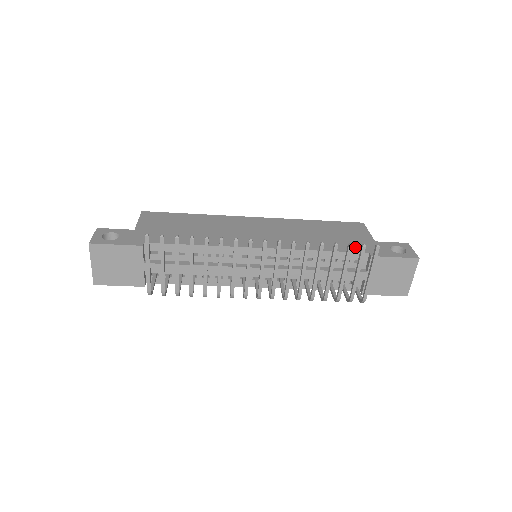
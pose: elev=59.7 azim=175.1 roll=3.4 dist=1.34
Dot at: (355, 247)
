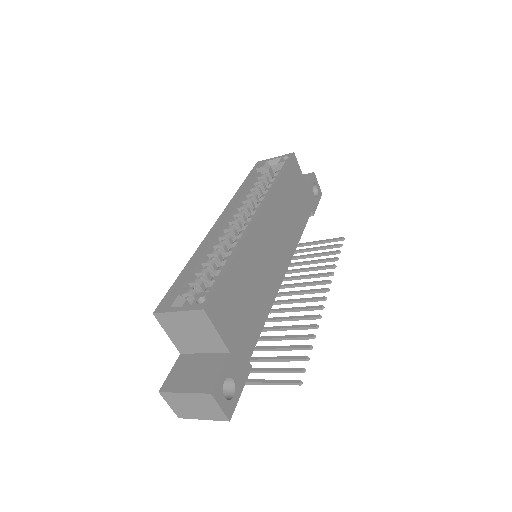
Dot at: (307, 210)
